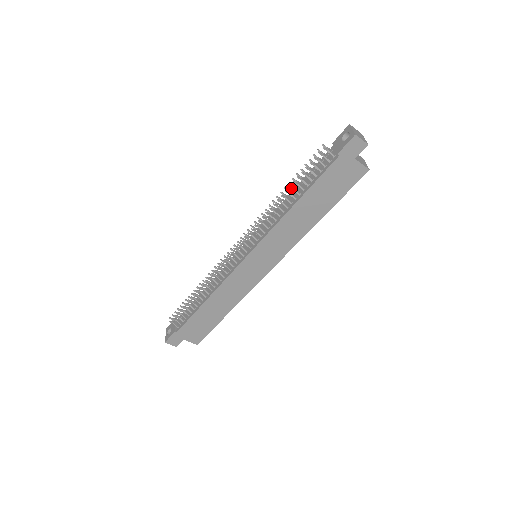
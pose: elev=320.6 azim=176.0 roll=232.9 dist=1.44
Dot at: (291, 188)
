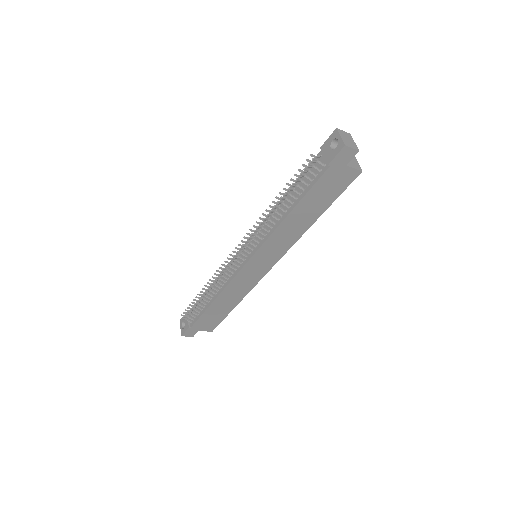
Dot at: (283, 198)
